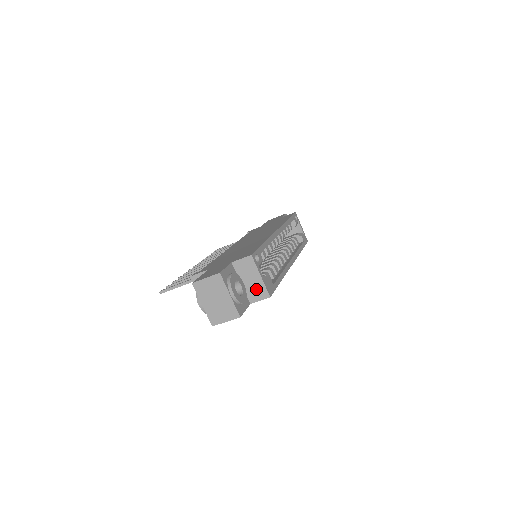
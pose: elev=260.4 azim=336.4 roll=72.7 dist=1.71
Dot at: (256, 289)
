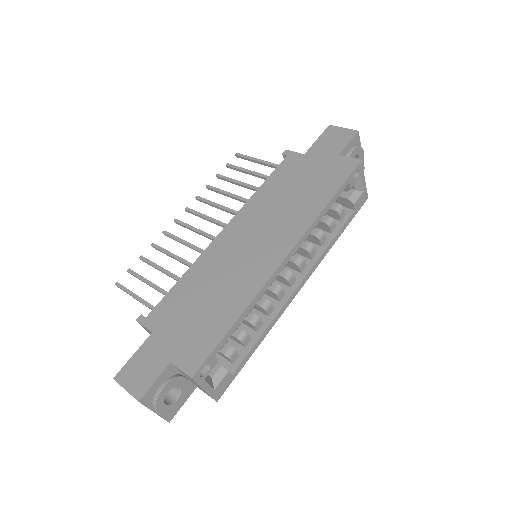
Dot at: (201, 389)
